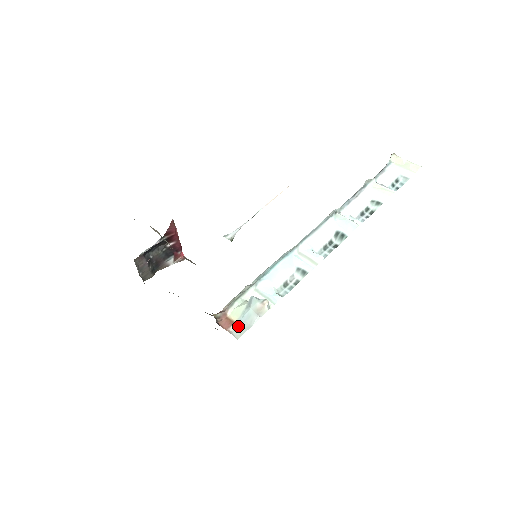
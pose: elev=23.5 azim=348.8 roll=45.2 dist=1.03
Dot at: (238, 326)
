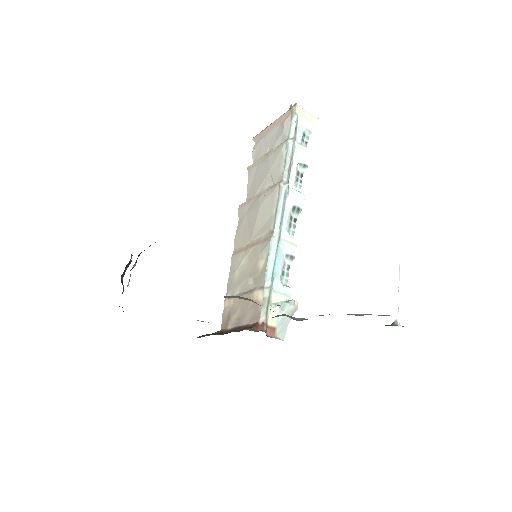
Dot at: (279, 330)
